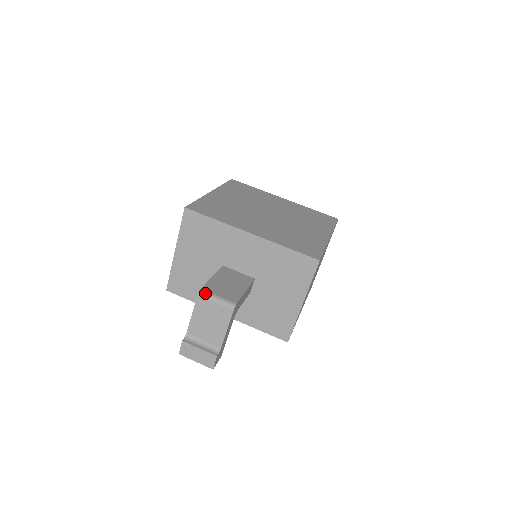
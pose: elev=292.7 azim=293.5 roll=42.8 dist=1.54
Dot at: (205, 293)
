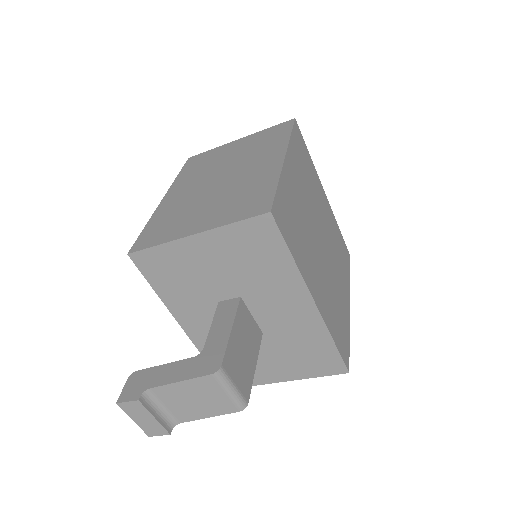
Dot at: (224, 376)
